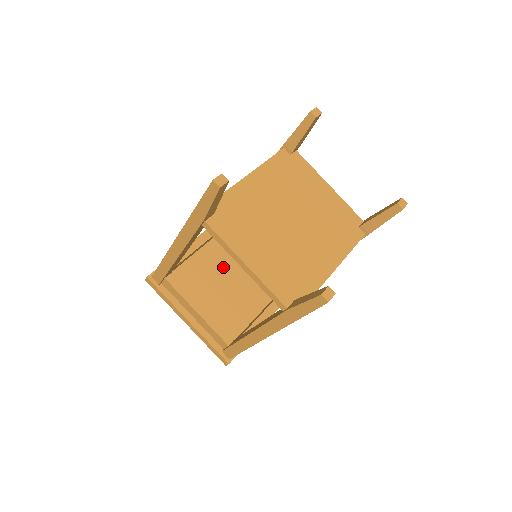
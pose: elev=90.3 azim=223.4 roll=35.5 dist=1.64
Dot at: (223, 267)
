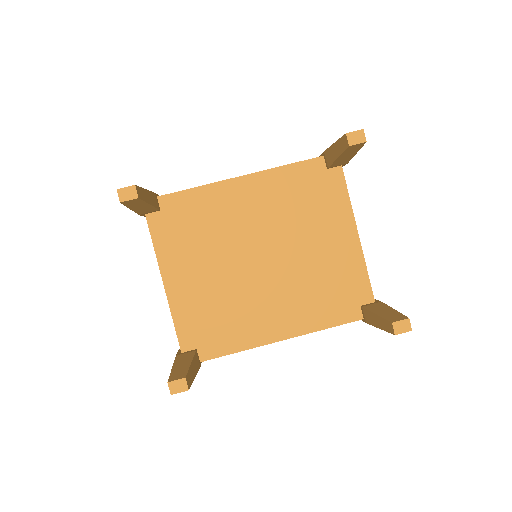
Dot at: occluded
